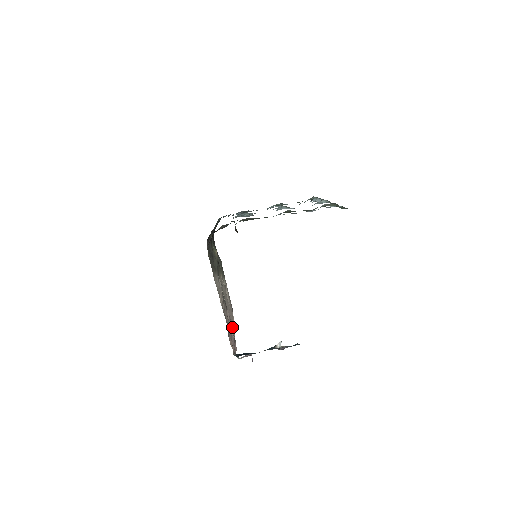
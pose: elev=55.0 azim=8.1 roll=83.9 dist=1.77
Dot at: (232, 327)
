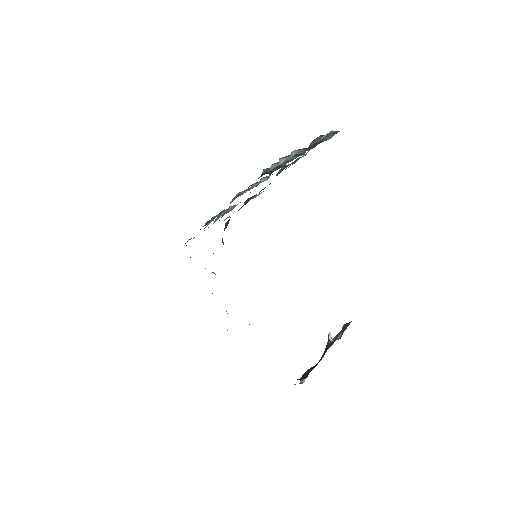
Dot at: occluded
